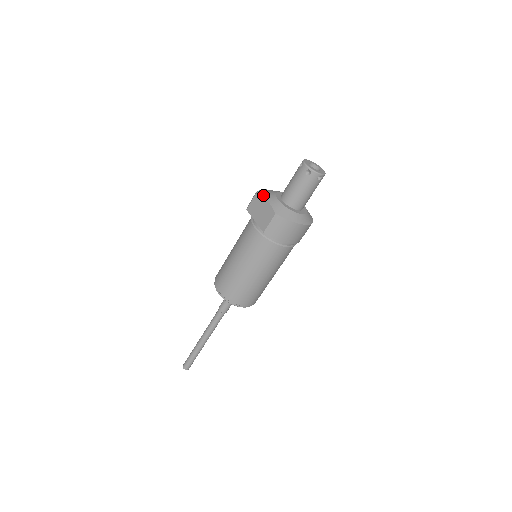
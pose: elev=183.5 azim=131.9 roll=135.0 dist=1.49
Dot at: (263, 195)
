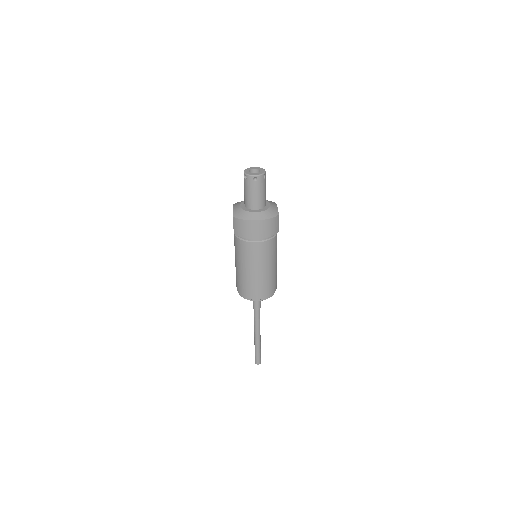
Dot at: (234, 204)
